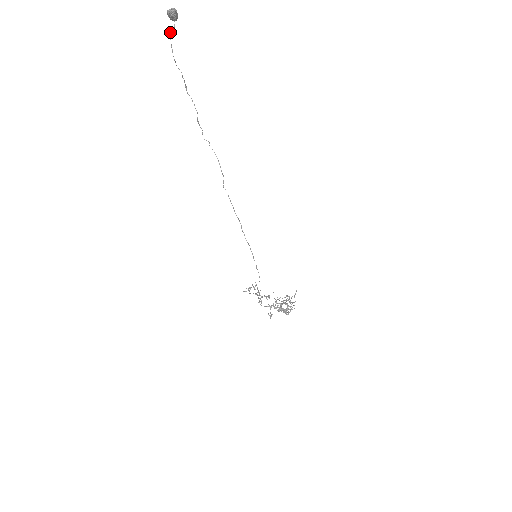
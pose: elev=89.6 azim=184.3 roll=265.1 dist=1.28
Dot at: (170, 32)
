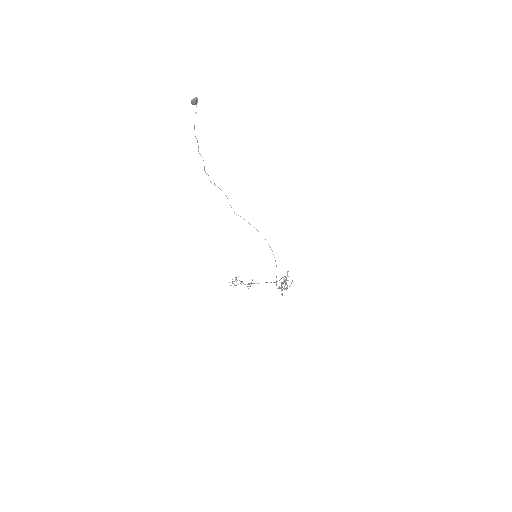
Dot at: occluded
